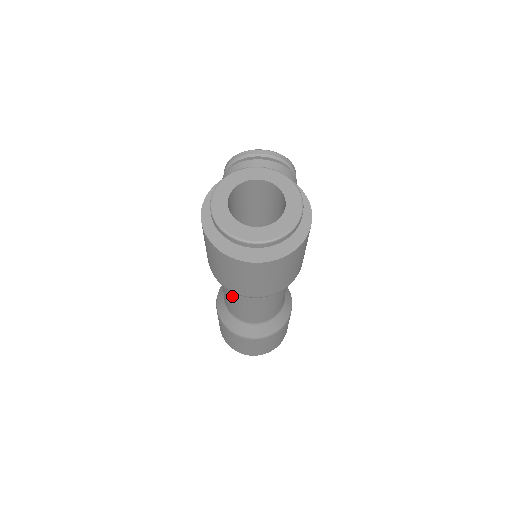
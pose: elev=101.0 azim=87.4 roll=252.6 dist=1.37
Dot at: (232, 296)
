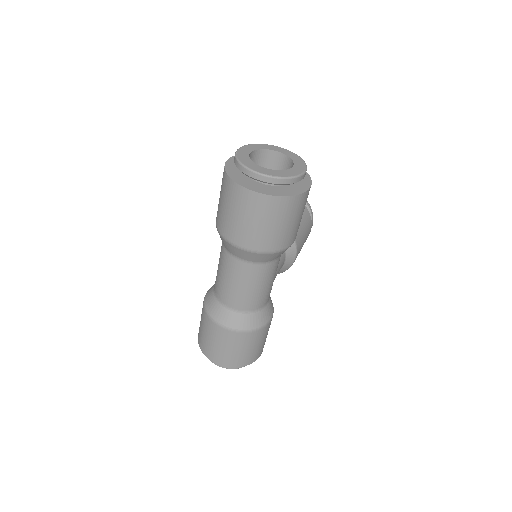
Dot at: (223, 262)
